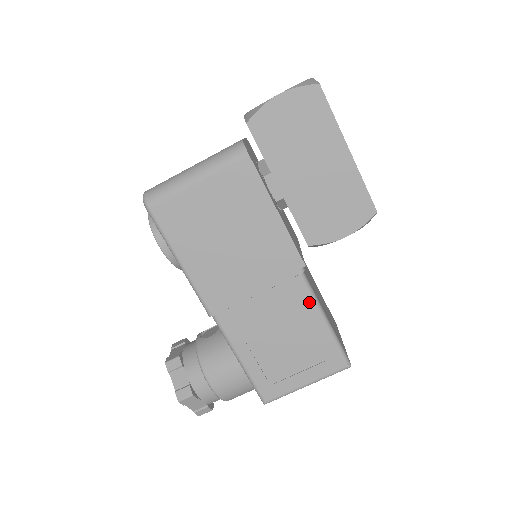
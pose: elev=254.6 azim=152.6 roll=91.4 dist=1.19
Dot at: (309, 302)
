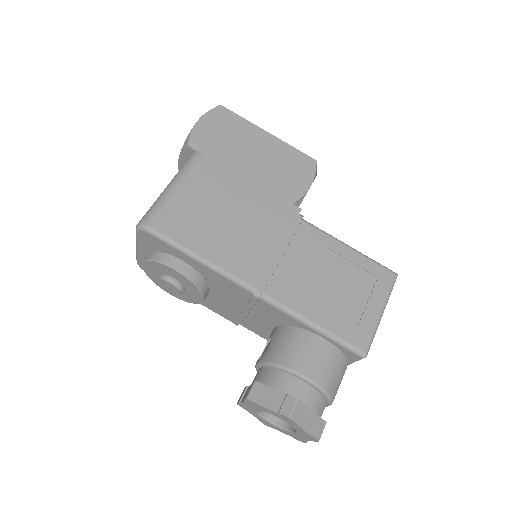
Dot at: (326, 238)
